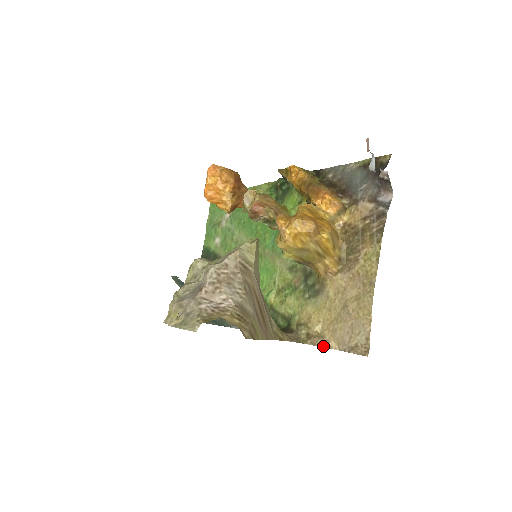
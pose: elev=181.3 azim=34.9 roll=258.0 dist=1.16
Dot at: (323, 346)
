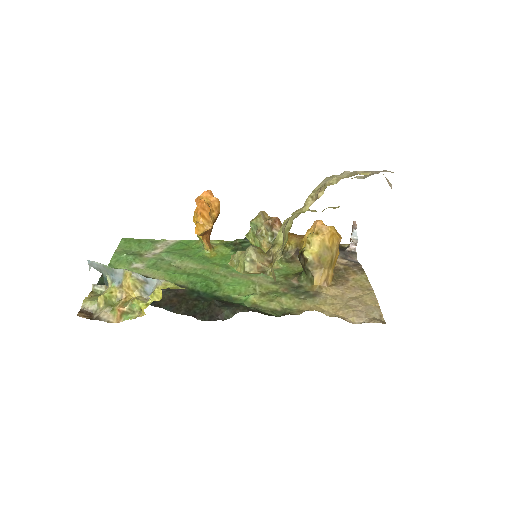
Dot at: (343, 318)
